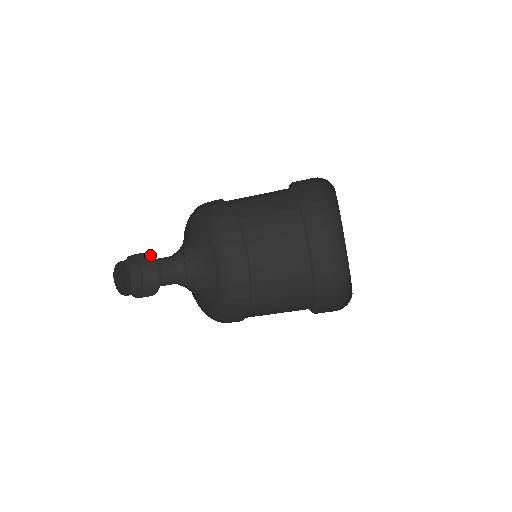
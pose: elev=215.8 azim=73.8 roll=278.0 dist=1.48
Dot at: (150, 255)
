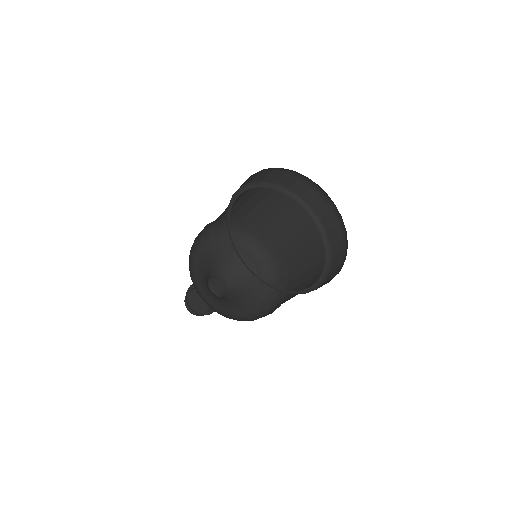
Dot at: occluded
